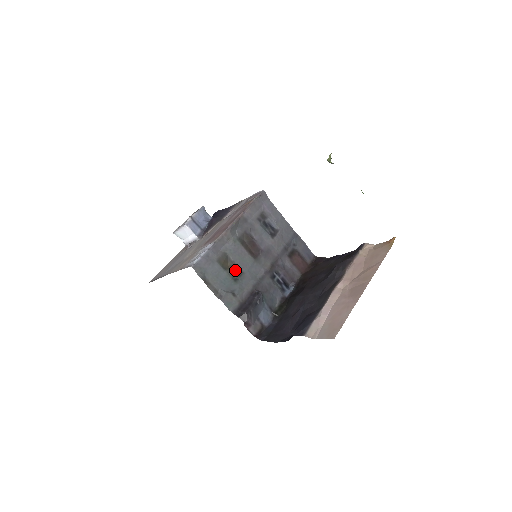
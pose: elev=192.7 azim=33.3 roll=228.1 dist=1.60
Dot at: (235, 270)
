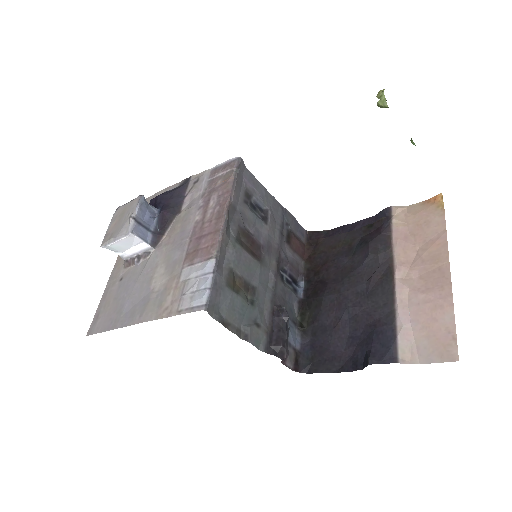
Dot at: (246, 288)
